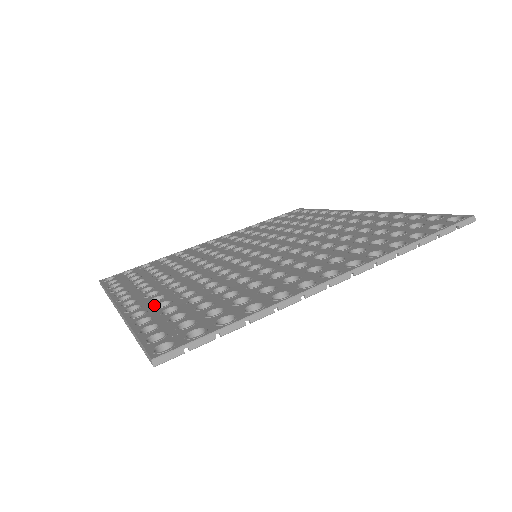
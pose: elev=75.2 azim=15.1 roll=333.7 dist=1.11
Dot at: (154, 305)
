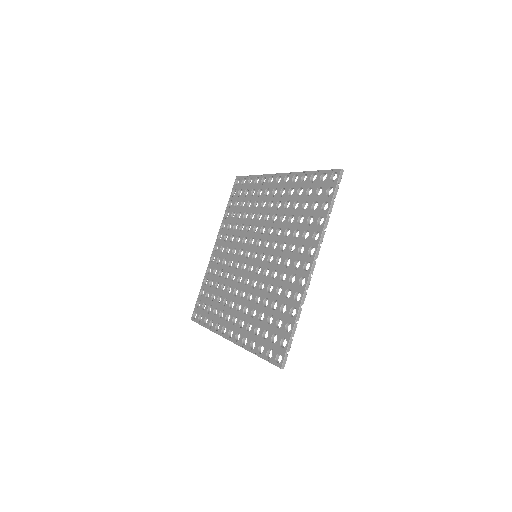
Dot at: (245, 330)
